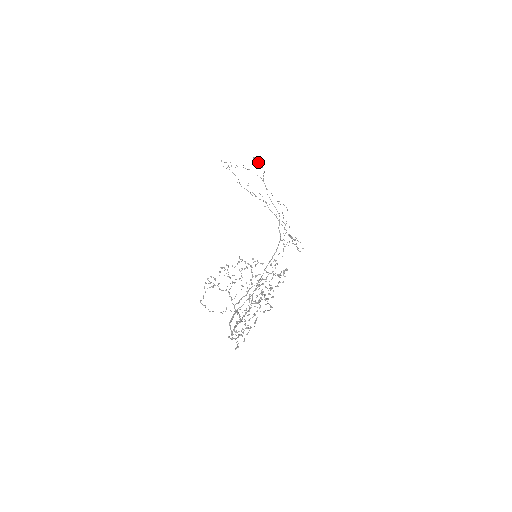
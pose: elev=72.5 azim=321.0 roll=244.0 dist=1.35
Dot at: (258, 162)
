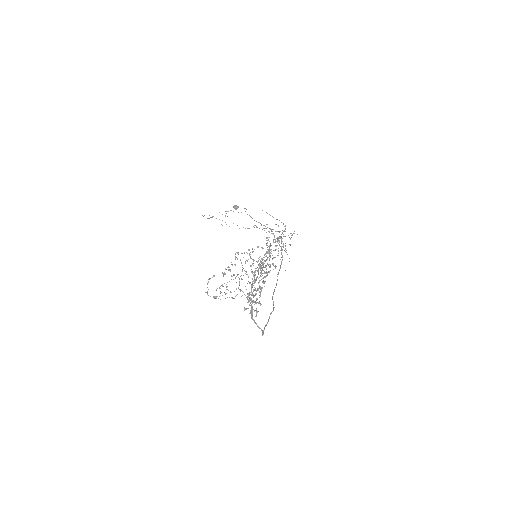
Dot at: occluded
